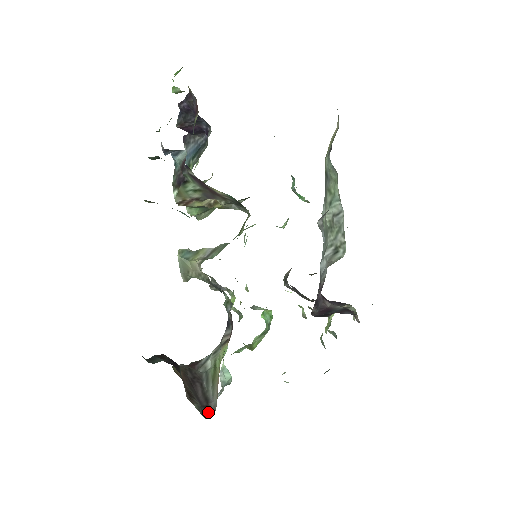
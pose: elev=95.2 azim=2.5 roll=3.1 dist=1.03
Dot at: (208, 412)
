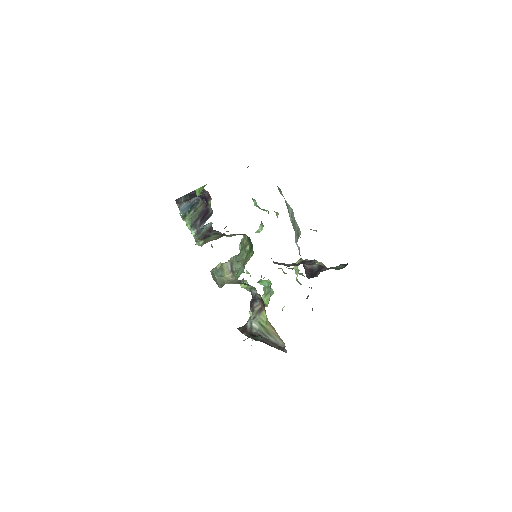
Dot at: (283, 349)
